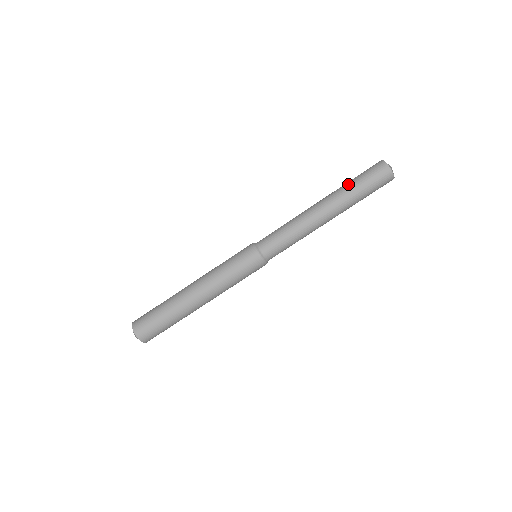
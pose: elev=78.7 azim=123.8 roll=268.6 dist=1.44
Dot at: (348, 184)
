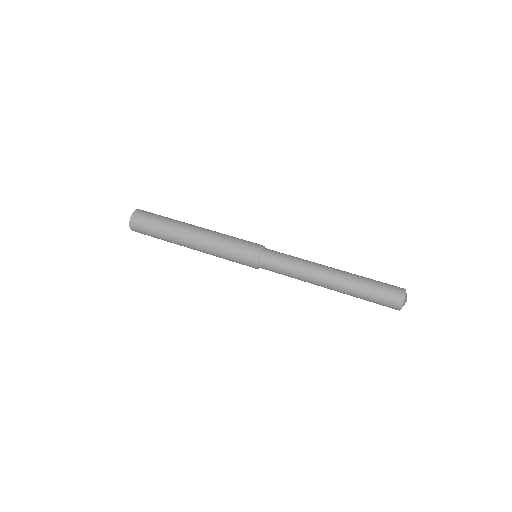
Dot at: (365, 277)
